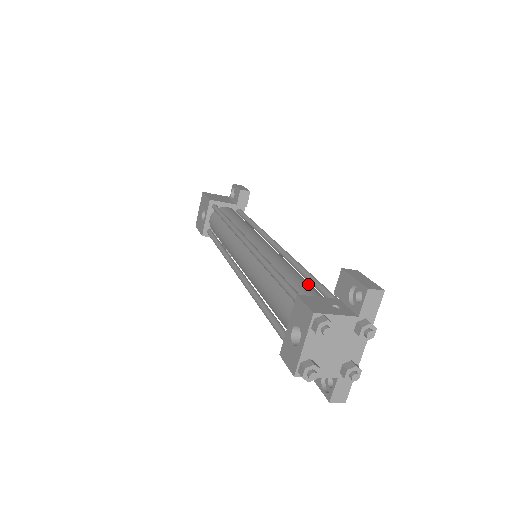
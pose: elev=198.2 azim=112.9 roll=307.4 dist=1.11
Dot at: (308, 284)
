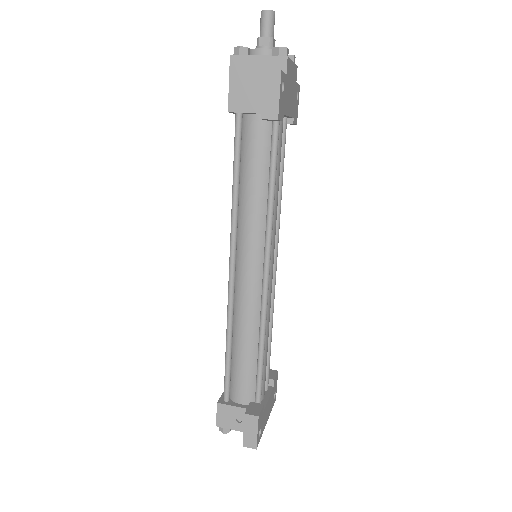
Dot at: (247, 372)
